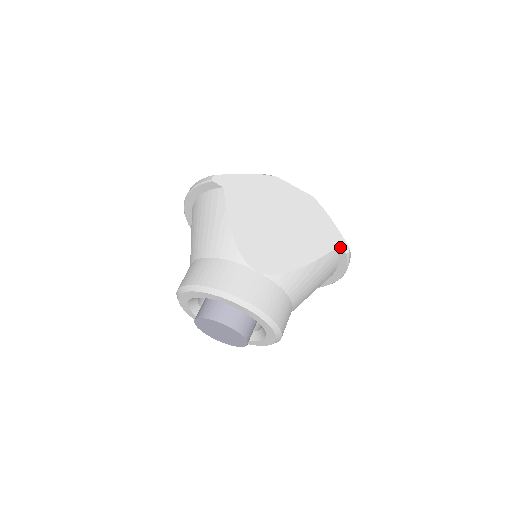
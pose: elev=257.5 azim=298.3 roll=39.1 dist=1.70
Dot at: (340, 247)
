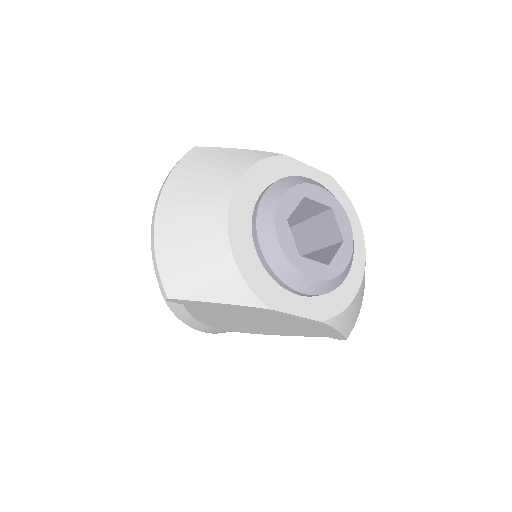
Dot at: (333, 338)
